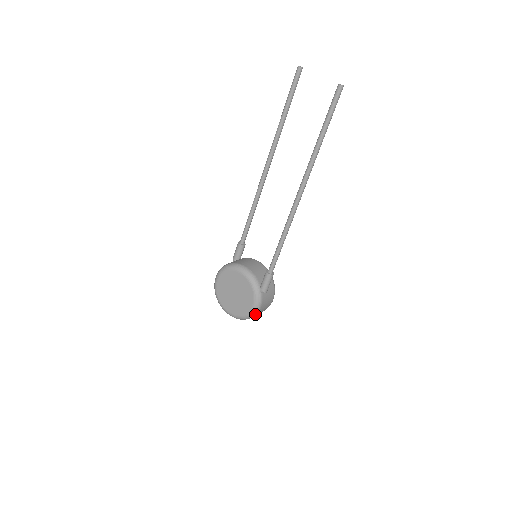
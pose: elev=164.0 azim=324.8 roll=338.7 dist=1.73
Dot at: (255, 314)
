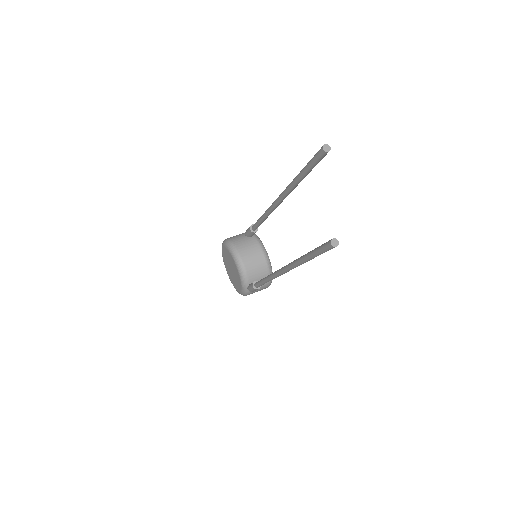
Dot at: occluded
